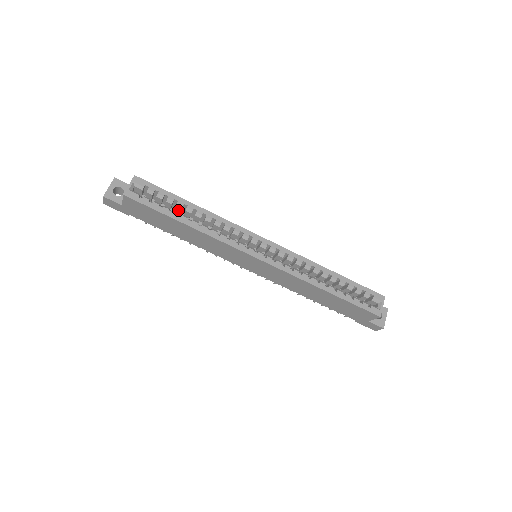
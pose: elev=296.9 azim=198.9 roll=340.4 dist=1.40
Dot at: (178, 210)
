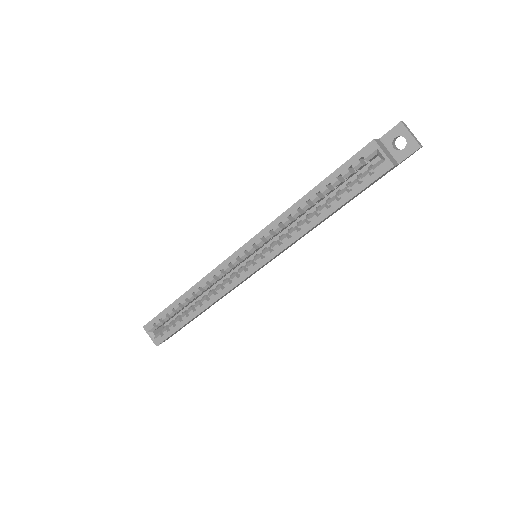
Dot at: occluded
